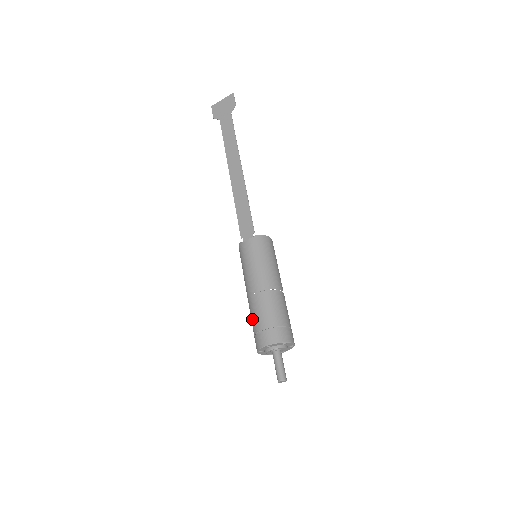
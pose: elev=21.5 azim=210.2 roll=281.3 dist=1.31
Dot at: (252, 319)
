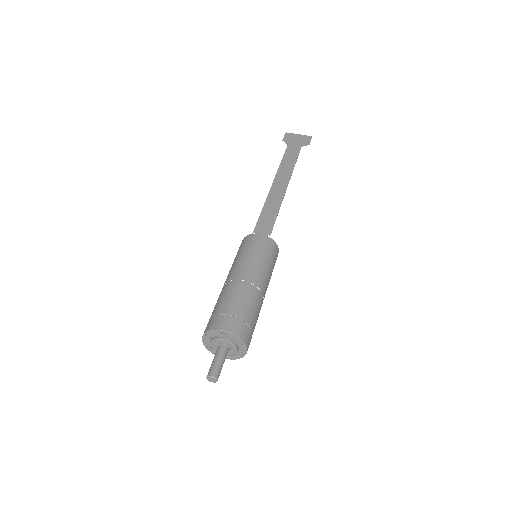
Dot at: (221, 300)
